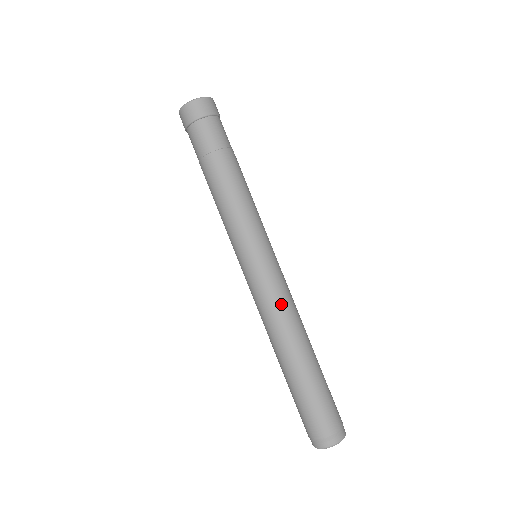
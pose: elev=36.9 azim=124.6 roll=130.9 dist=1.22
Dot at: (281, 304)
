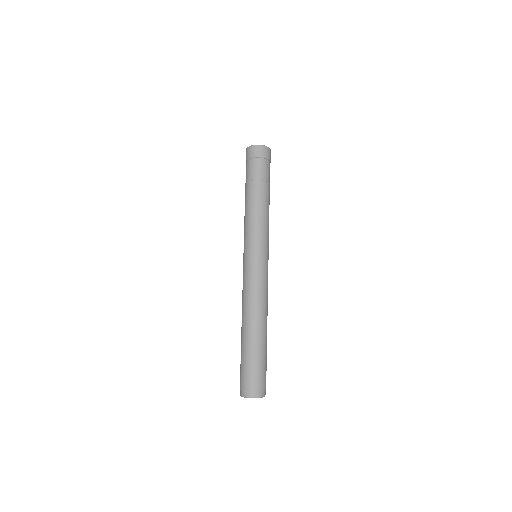
Dot at: (263, 291)
